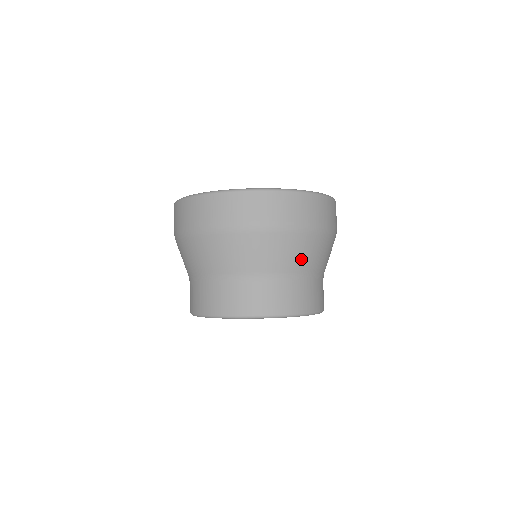
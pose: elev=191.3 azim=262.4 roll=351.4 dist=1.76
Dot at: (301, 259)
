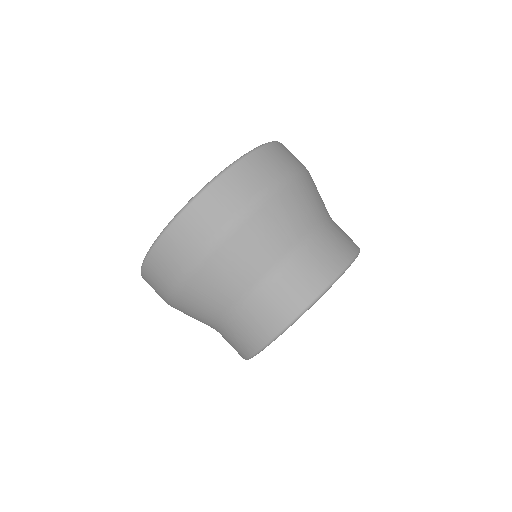
Dot at: (262, 253)
